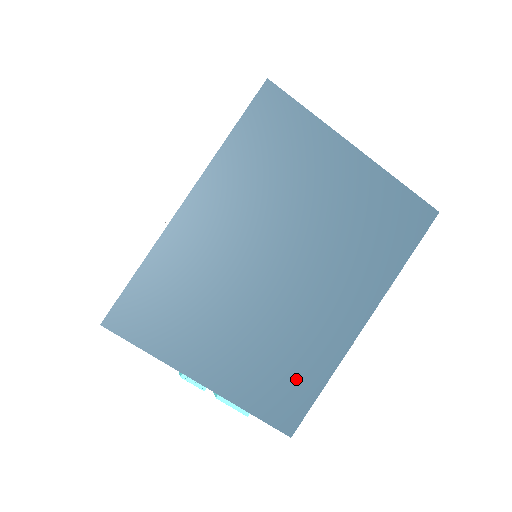
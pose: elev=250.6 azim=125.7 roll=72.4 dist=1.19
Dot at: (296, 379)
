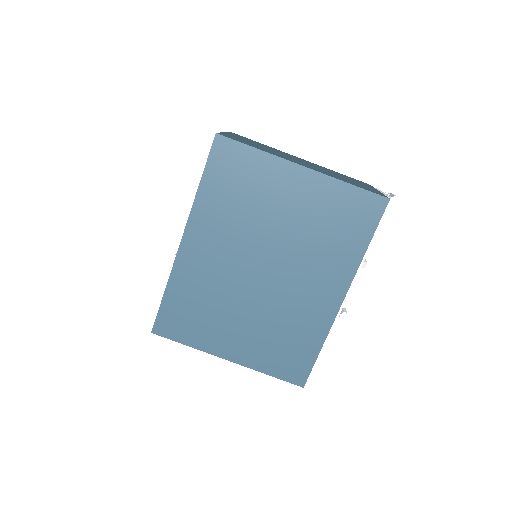
Dot at: (297, 348)
